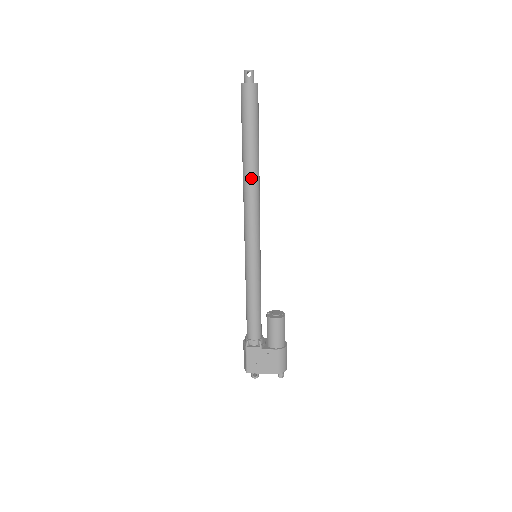
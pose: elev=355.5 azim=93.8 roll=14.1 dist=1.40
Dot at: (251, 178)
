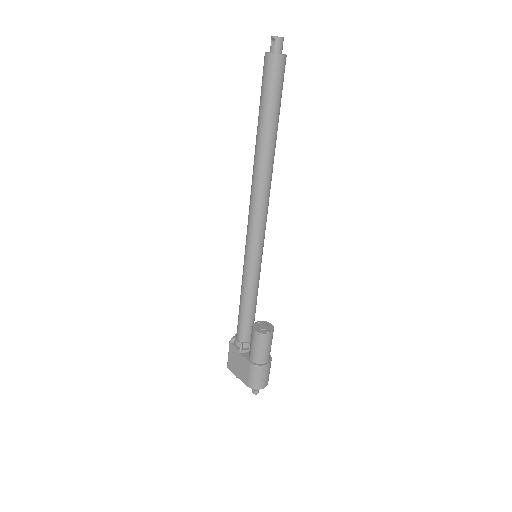
Dot at: (256, 168)
